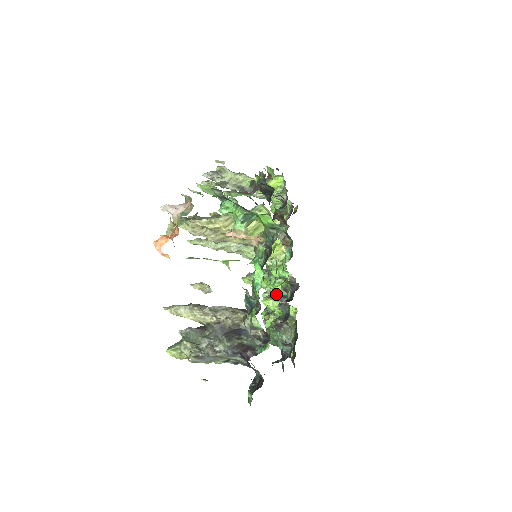
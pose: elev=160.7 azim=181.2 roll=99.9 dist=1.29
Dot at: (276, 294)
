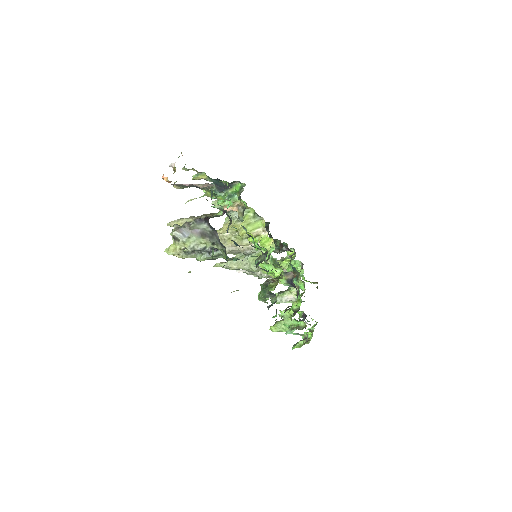
Dot at: occluded
